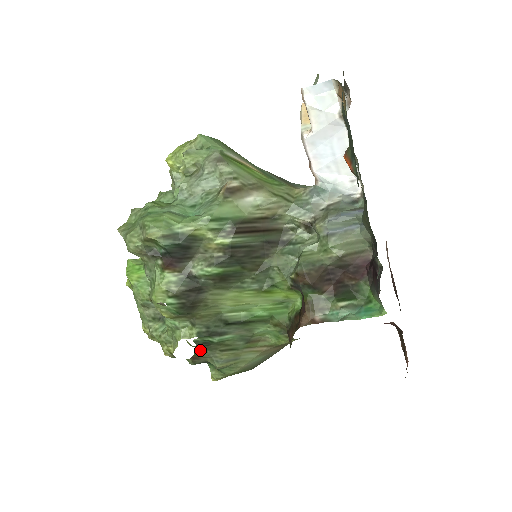
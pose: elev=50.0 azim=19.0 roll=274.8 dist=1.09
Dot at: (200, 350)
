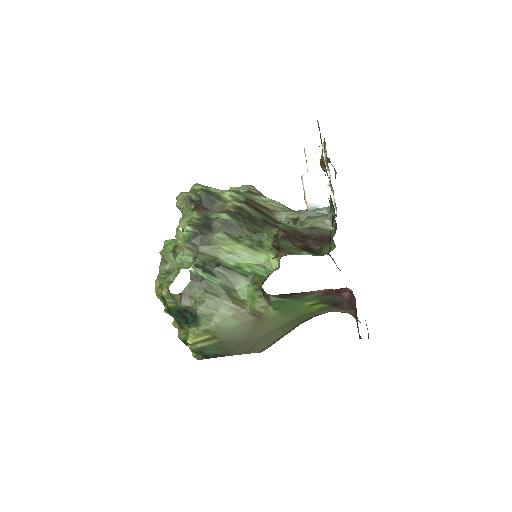
Dot at: (191, 285)
